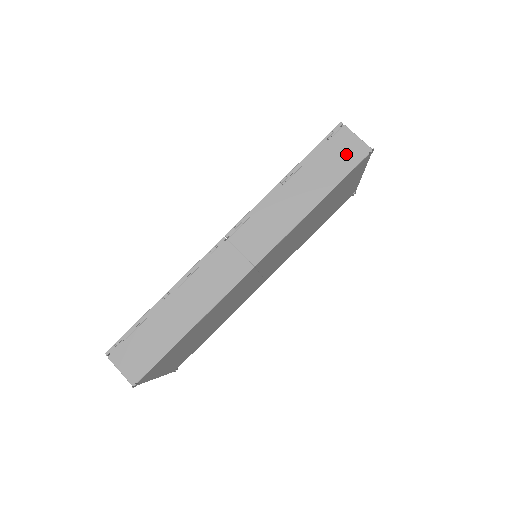
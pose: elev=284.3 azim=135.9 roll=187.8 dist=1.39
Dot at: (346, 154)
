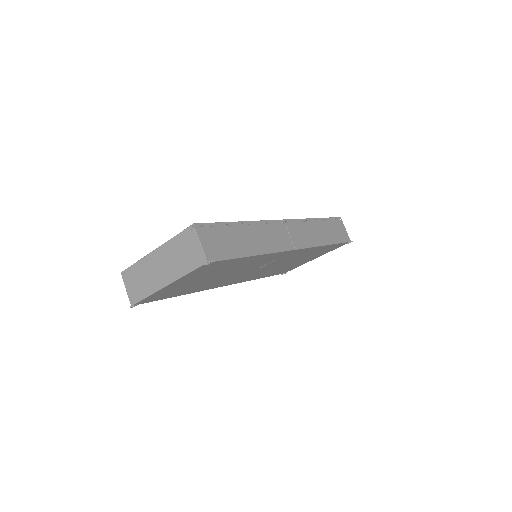
Dot at: (341, 233)
